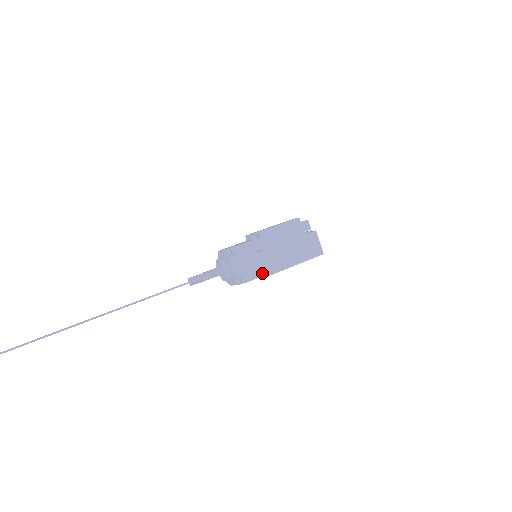
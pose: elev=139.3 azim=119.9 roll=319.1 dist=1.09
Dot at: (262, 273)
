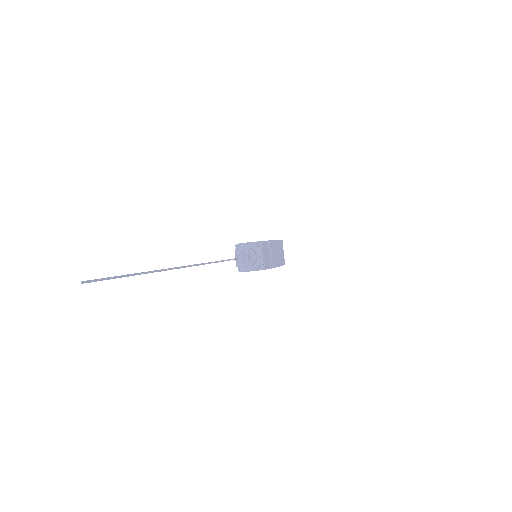
Dot at: occluded
